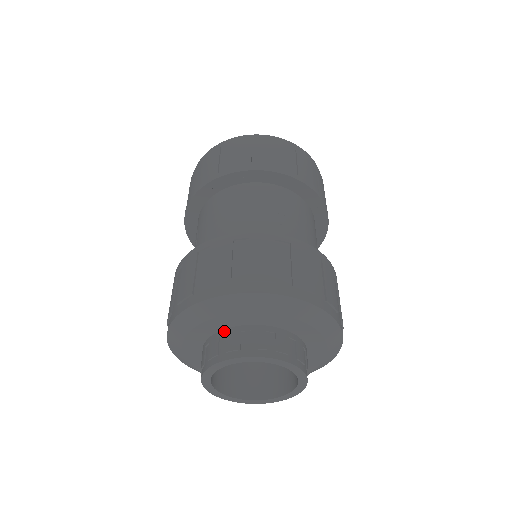
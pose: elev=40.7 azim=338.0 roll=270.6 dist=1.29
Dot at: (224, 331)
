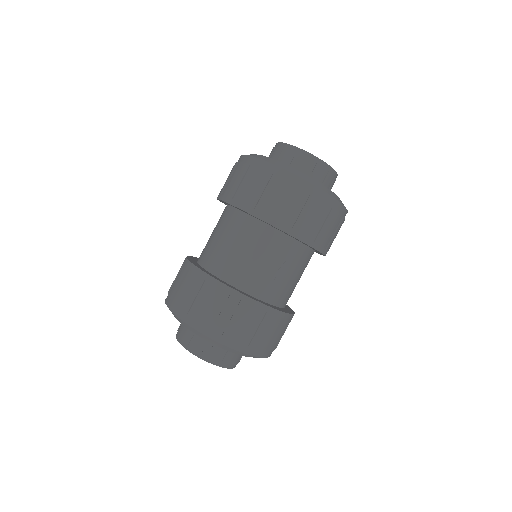
Dot at: occluded
